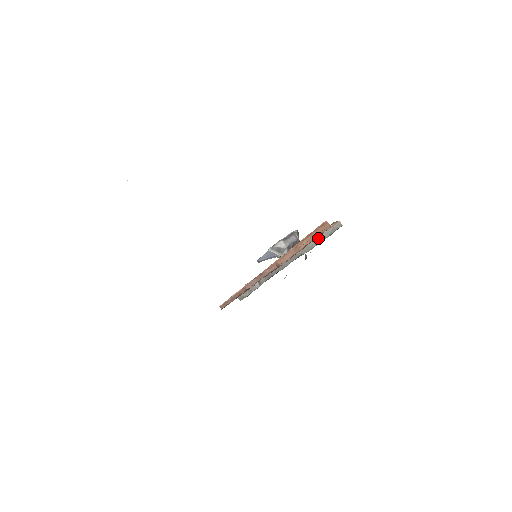
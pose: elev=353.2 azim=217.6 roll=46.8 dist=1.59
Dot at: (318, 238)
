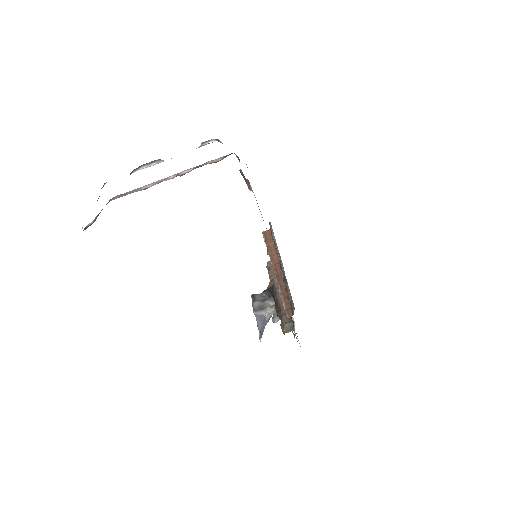
Dot at: (272, 273)
